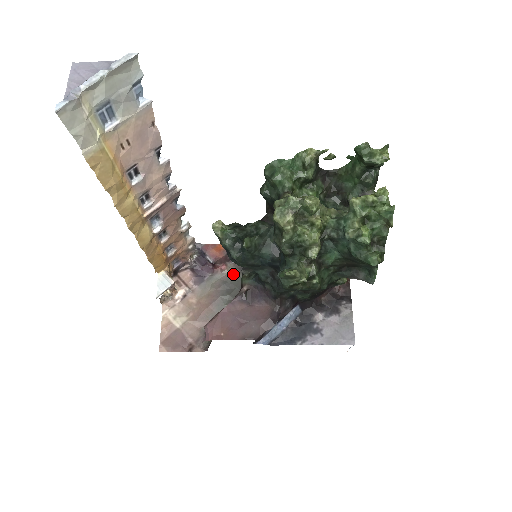
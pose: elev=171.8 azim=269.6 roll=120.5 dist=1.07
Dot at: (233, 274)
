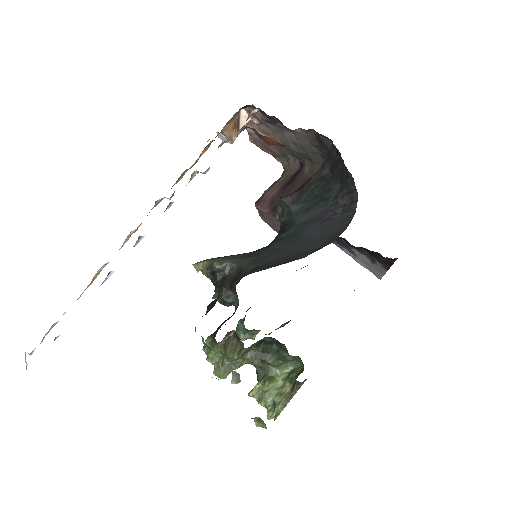
Dot at: (305, 138)
